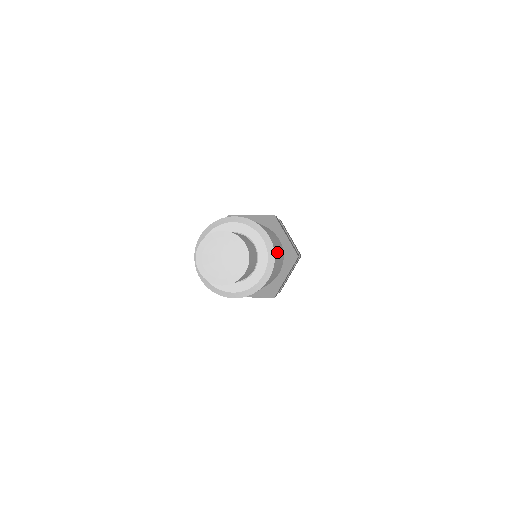
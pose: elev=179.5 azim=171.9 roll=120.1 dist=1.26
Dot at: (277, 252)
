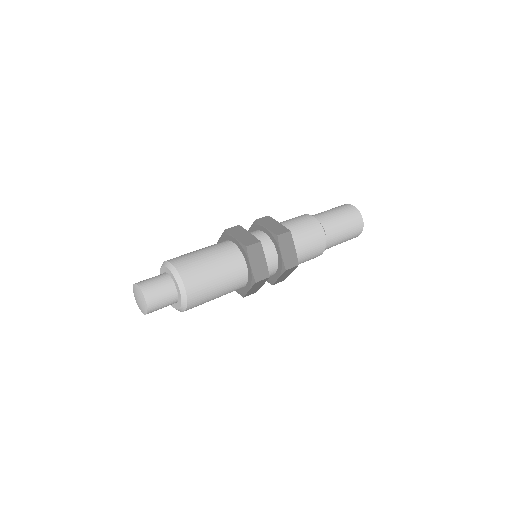
Dot at: (196, 265)
